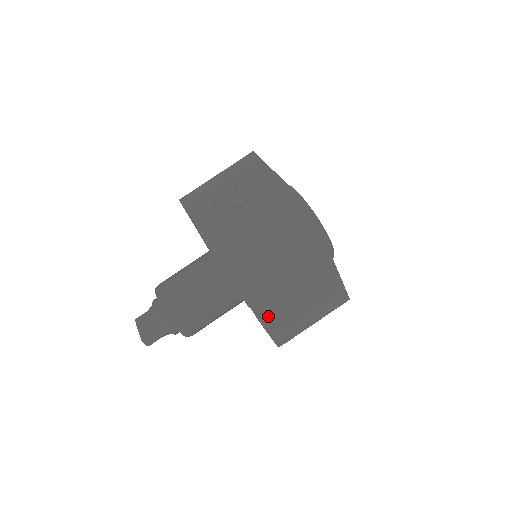
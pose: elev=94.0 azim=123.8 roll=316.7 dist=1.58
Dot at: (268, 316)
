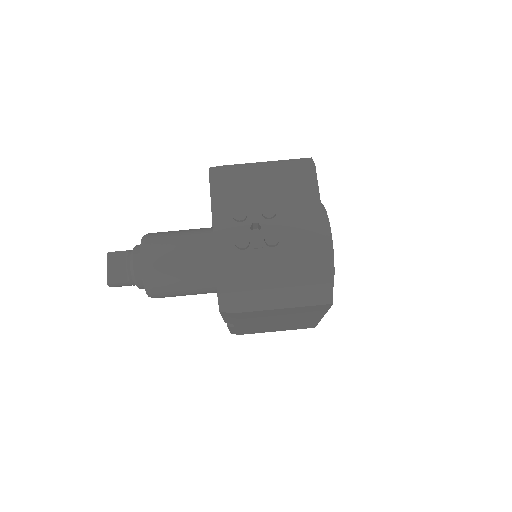
Dot at: (238, 327)
